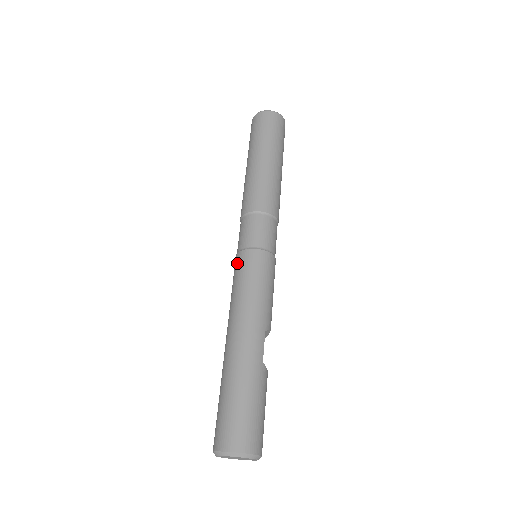
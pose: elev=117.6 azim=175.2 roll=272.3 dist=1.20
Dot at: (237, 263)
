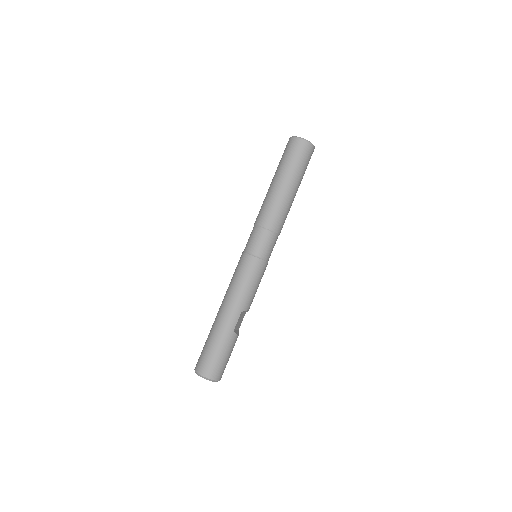
Dot at: (239, 260)
